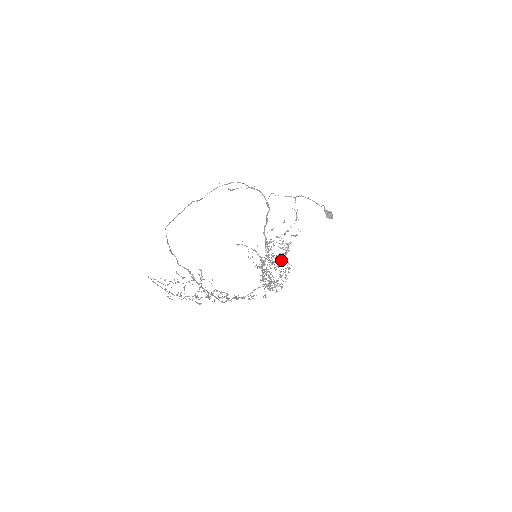
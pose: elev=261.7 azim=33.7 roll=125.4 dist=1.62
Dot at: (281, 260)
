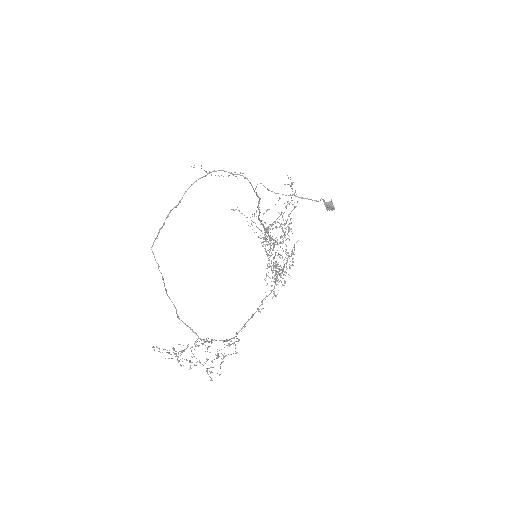
Dot at: (284, 232)
